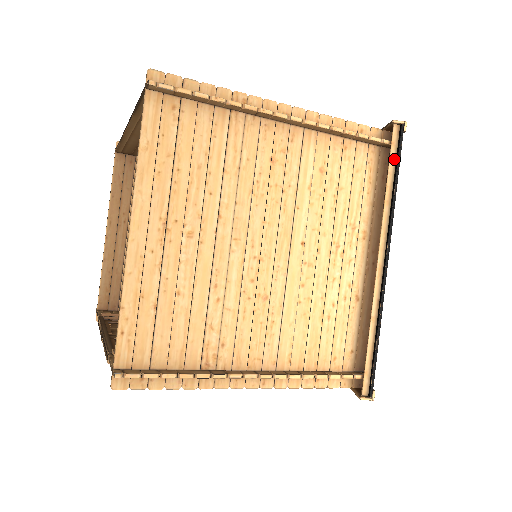
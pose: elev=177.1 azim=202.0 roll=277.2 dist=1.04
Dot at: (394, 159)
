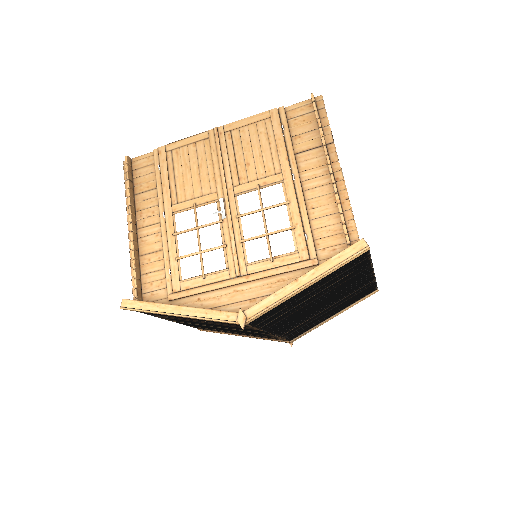
Dot at: occluded
